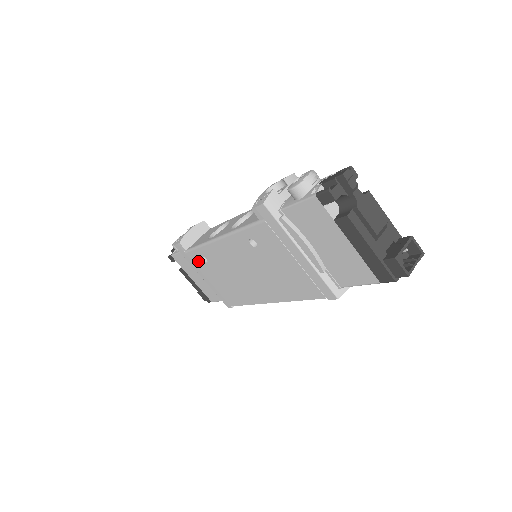
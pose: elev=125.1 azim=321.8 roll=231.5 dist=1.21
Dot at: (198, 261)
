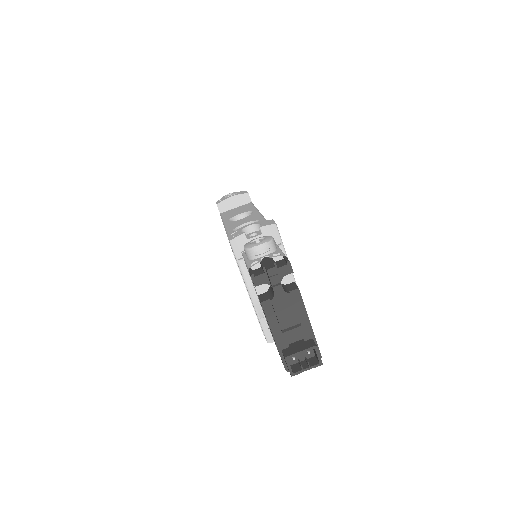
Dot at: occluded
